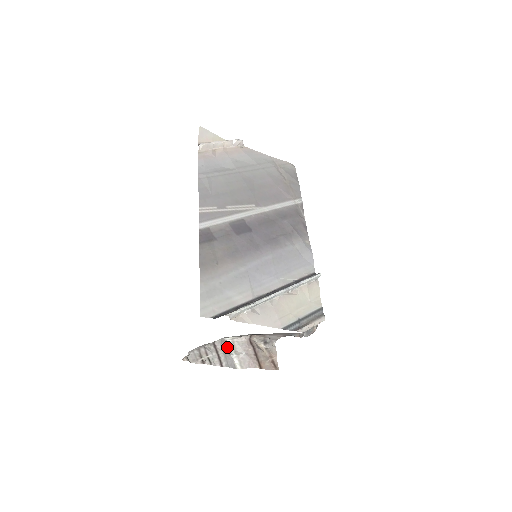
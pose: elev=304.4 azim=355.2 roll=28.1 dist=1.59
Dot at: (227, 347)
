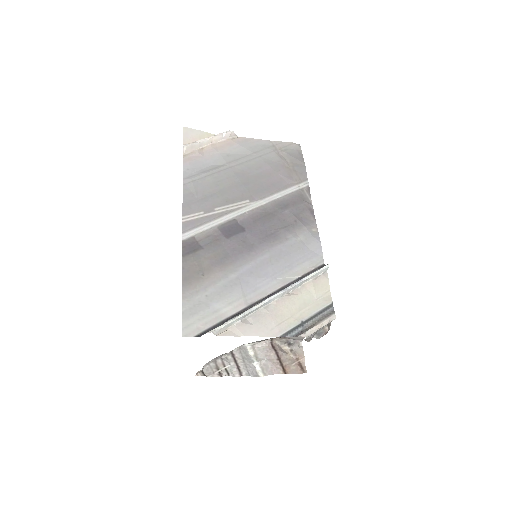
Dot at: (247, 354)
